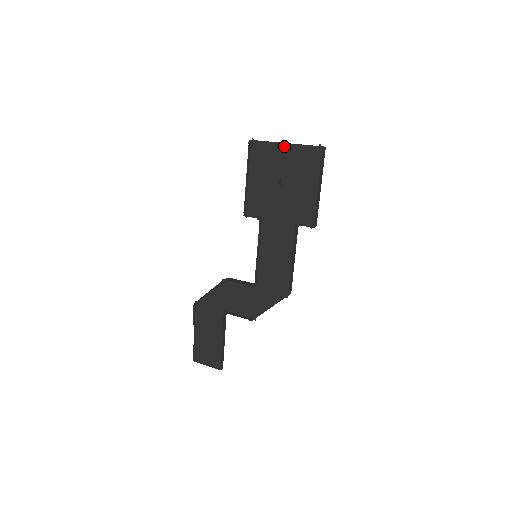
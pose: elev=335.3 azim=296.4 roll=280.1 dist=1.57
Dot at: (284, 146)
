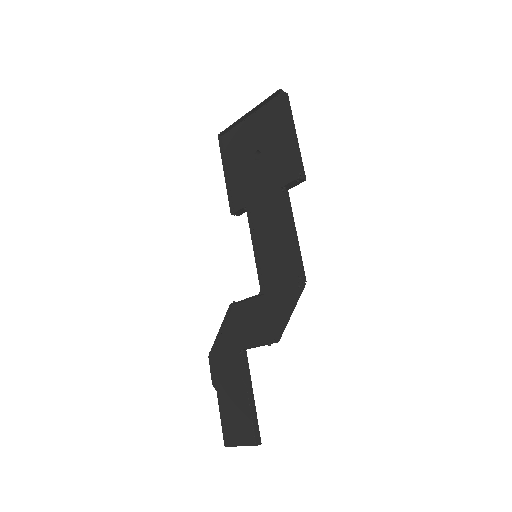
Dot at: (249, 119)
